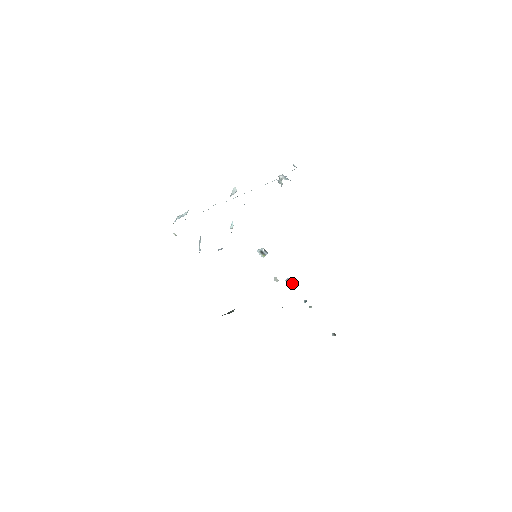
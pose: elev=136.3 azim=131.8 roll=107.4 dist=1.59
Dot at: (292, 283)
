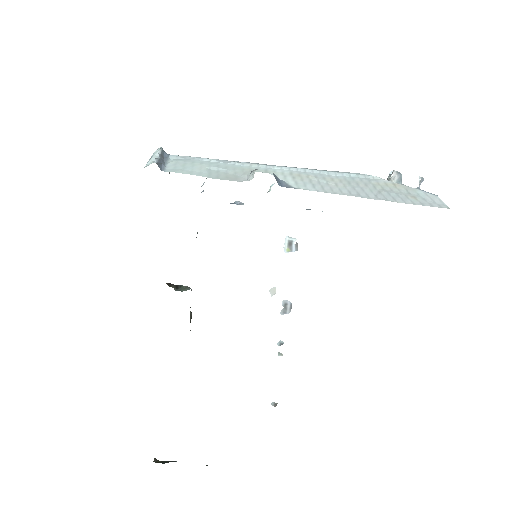
Dot at: (288, 310)
